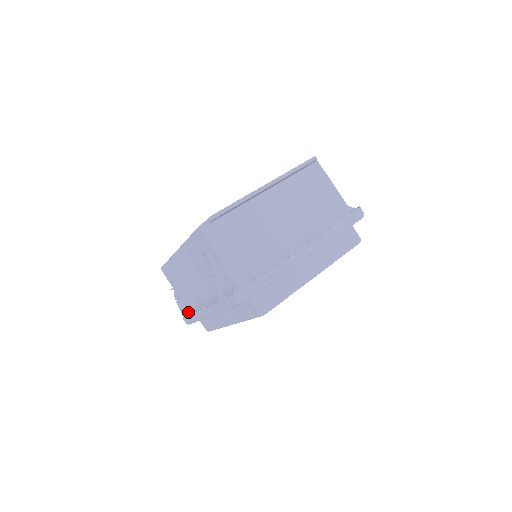
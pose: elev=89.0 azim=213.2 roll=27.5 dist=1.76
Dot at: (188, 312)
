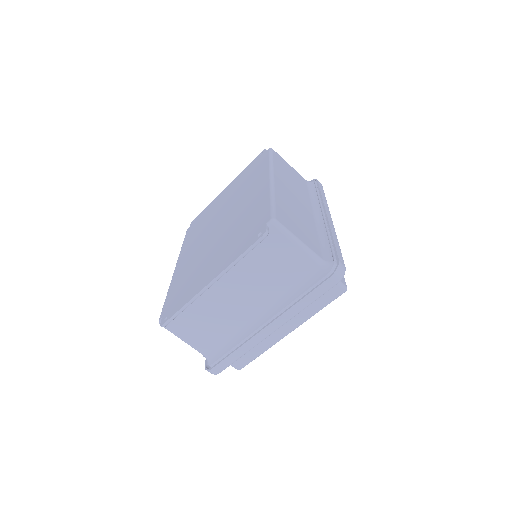
Dot at: occluded
